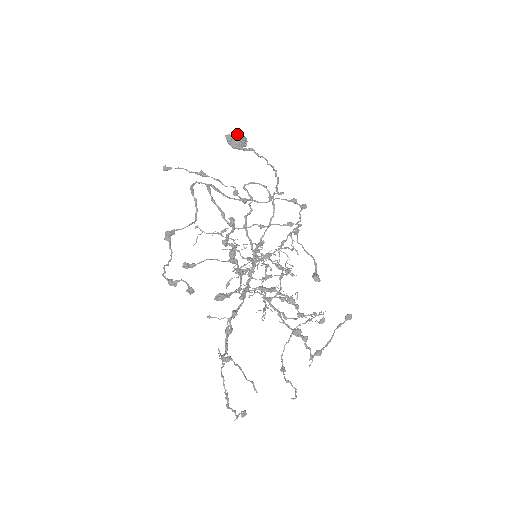
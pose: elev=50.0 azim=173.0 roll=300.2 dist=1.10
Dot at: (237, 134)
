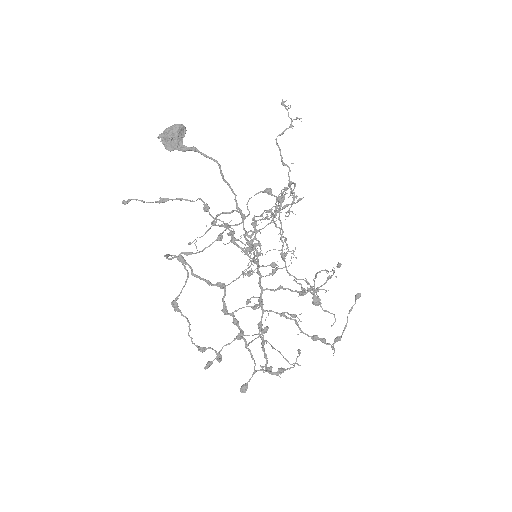
Dot at: (168, 128)
